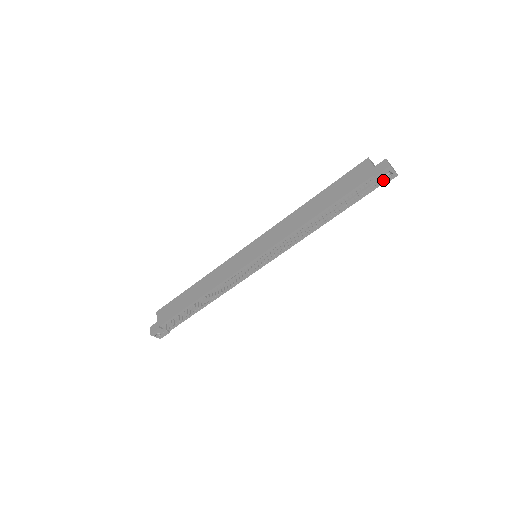
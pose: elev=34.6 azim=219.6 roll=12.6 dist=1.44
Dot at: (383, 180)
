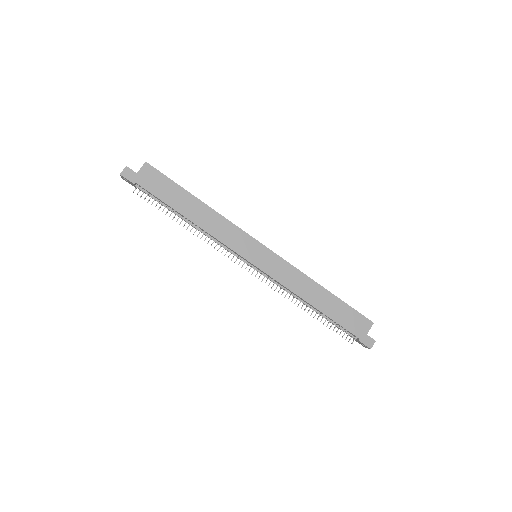
Dot at: (358, 342)
